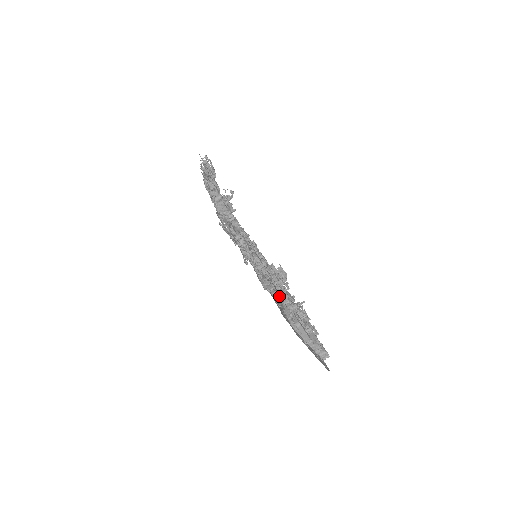
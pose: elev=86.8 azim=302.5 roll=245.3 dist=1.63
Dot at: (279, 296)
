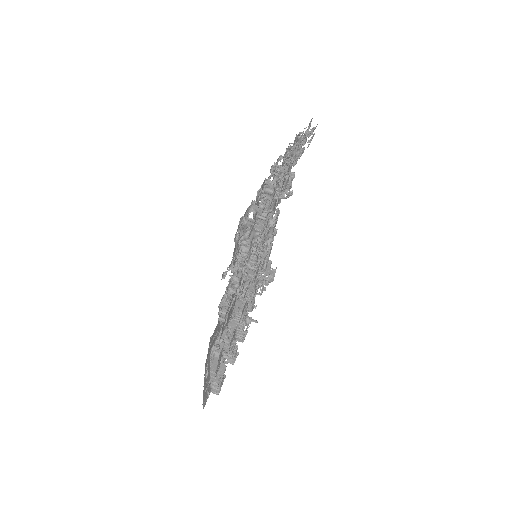
Dot at: (225, 323)
